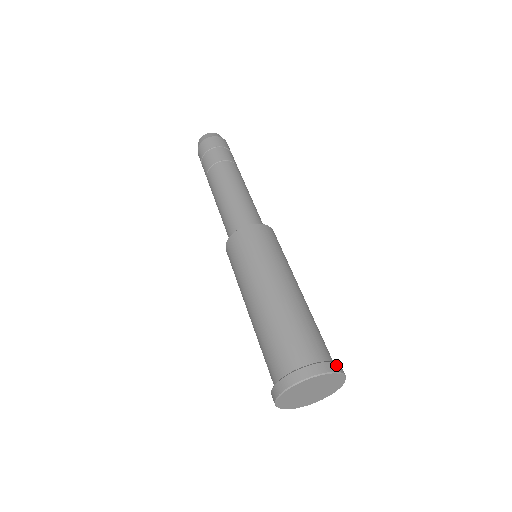
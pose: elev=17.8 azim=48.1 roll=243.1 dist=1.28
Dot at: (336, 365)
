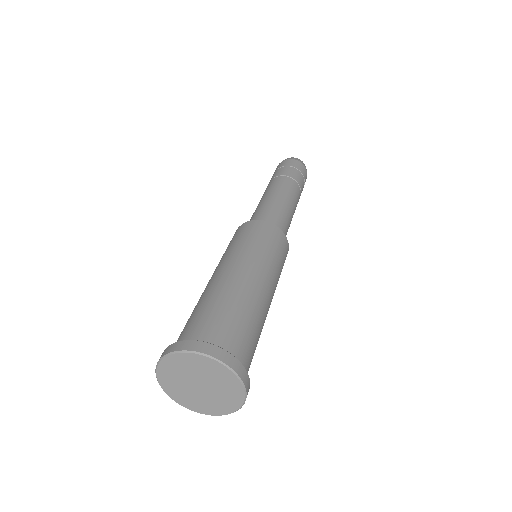
Dot at: (200, 344)
